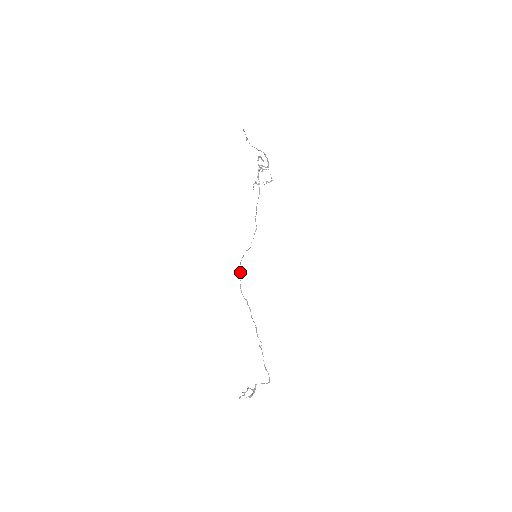
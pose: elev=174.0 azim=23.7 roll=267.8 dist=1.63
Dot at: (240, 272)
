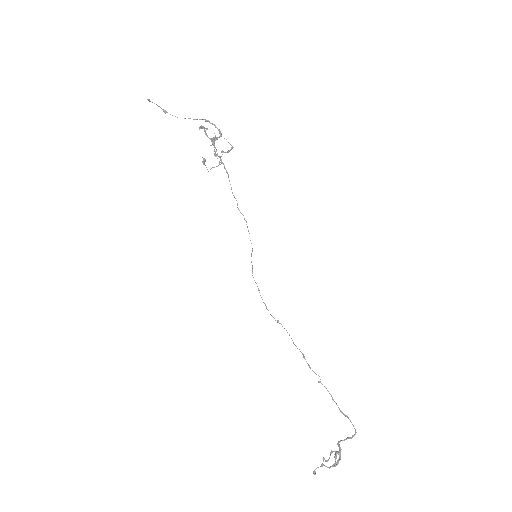
Dot at: occluded
